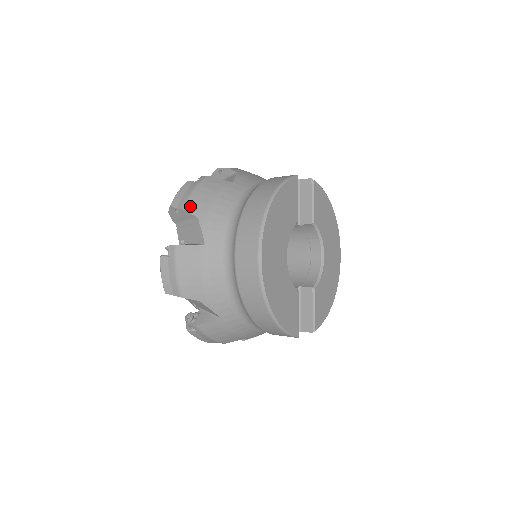
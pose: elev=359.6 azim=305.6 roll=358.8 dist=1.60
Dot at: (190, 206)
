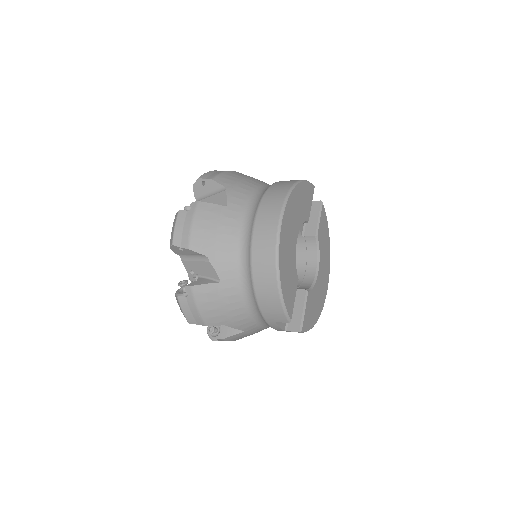
Dot at: (219, 179)
